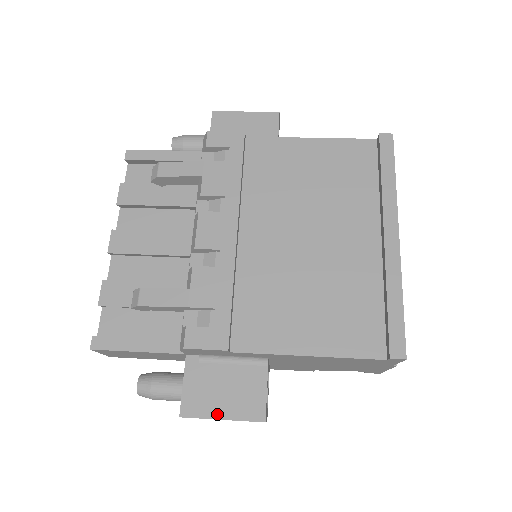
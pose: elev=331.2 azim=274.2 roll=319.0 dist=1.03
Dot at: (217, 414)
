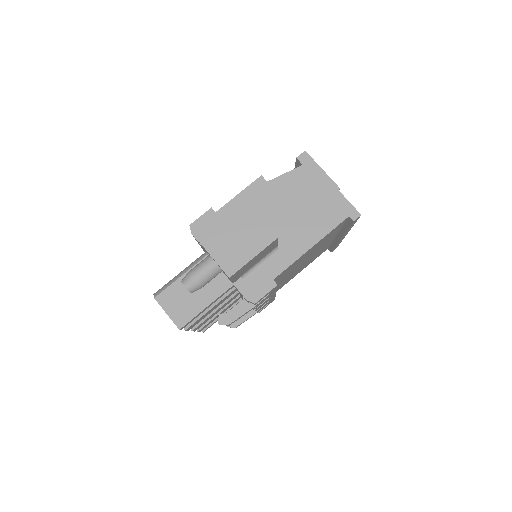
Dot at: occluded
